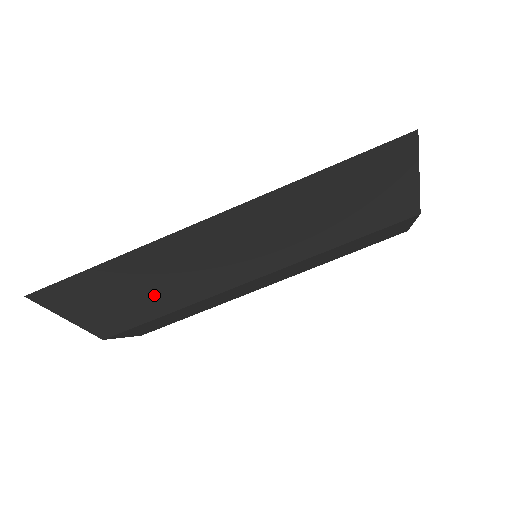
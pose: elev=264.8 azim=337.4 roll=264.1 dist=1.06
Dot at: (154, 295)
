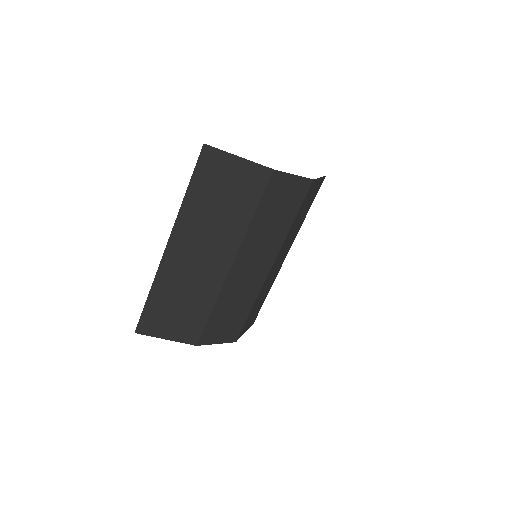
Dot at: (190, 303)
